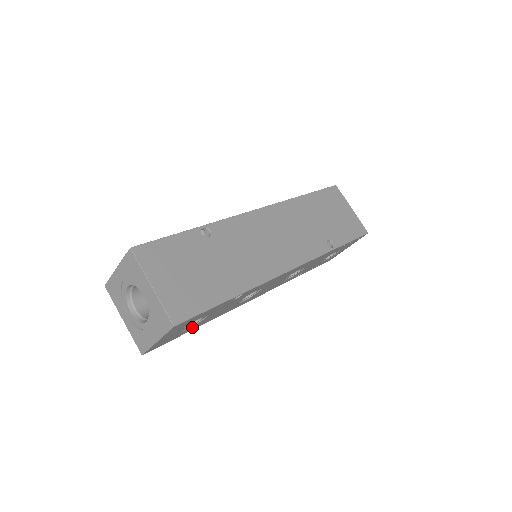
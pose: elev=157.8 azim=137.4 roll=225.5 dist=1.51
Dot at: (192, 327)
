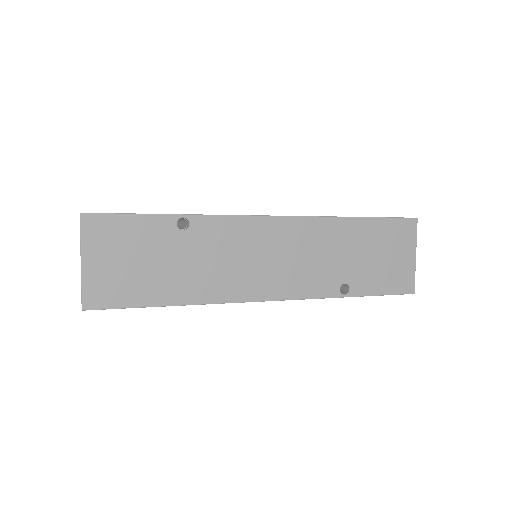
Dot at: occluded
